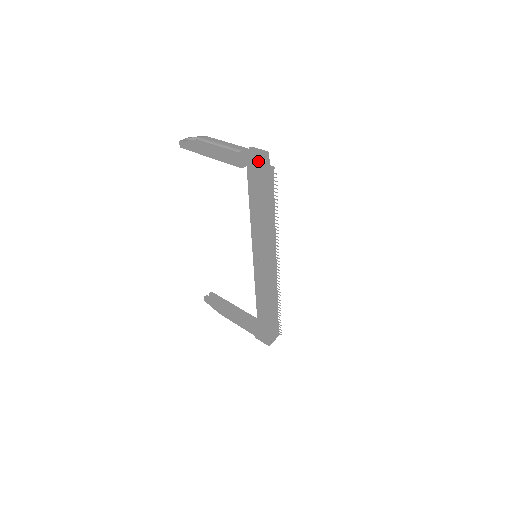
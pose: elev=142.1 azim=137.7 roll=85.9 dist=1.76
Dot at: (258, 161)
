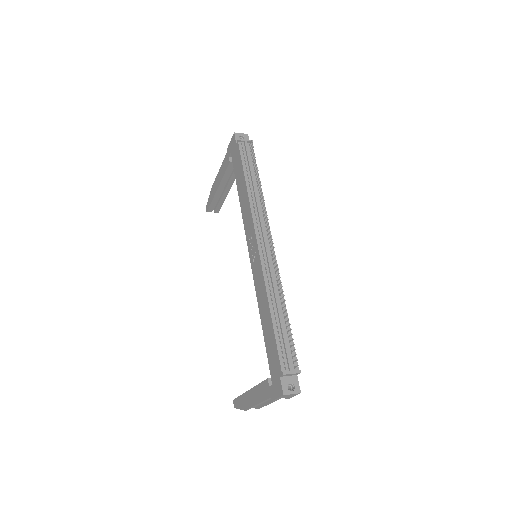
Dot at: (234, 137)
